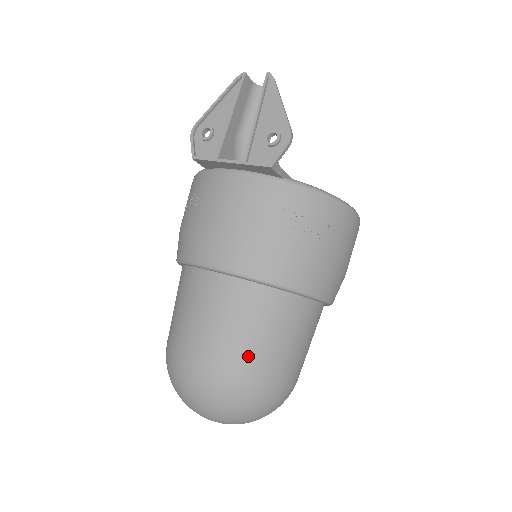
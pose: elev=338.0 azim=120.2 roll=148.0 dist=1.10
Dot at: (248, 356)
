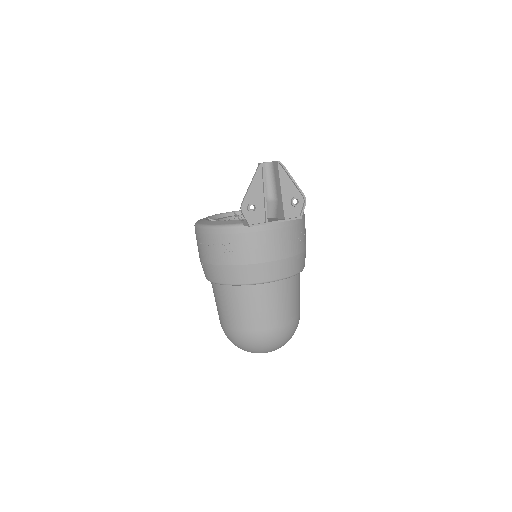
Dot at: (296, 311)
